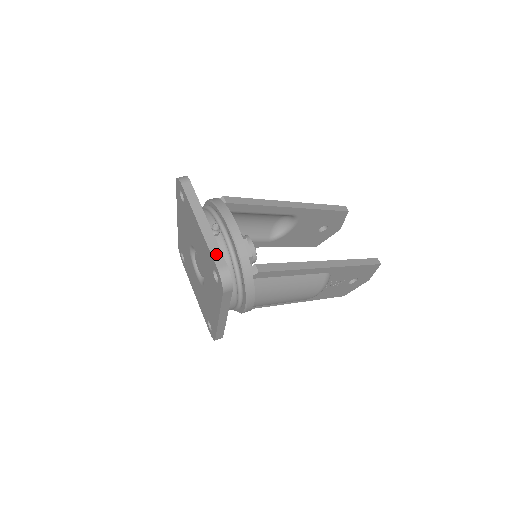
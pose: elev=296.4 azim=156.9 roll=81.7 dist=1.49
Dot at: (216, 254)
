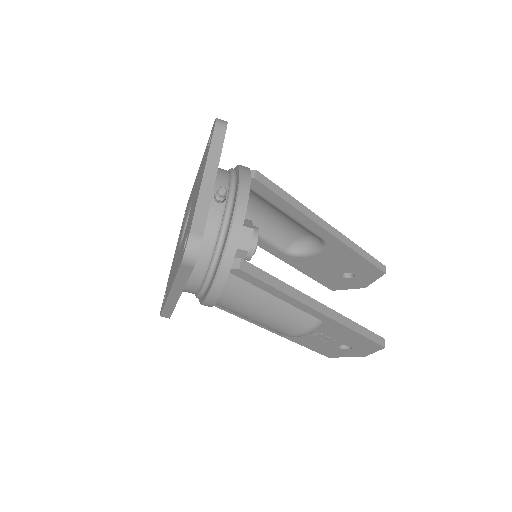
Dot at: (199, 217)
